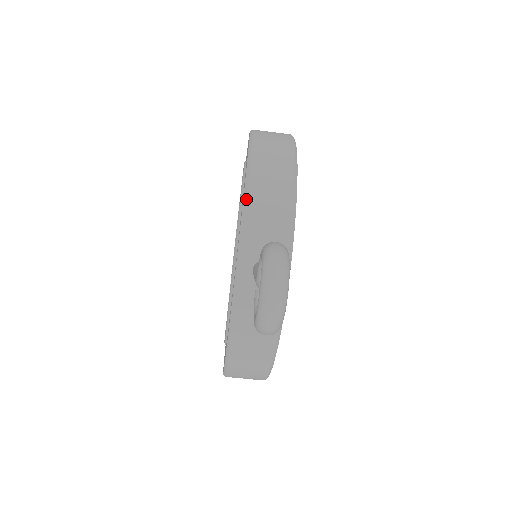
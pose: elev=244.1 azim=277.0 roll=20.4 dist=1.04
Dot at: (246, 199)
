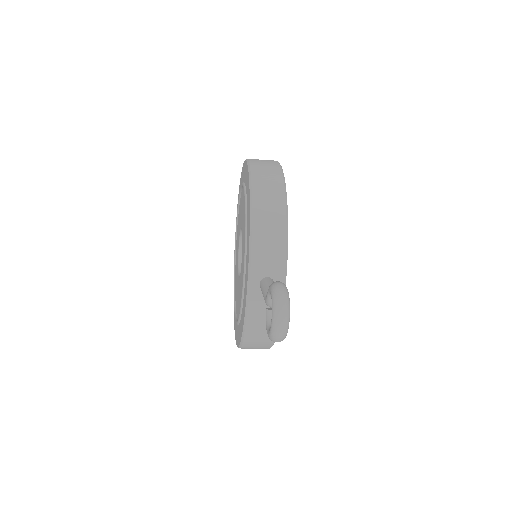
Dot at: (252, 233)
